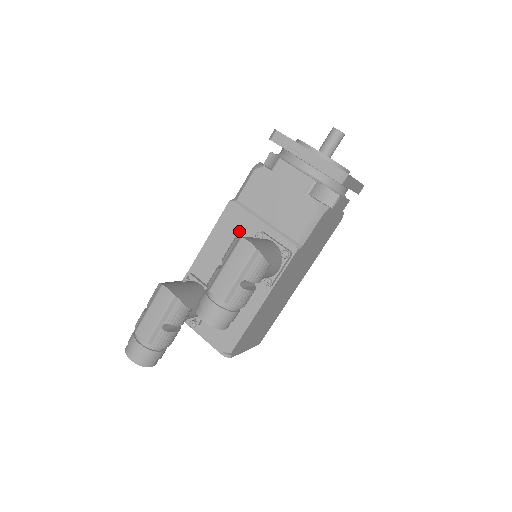
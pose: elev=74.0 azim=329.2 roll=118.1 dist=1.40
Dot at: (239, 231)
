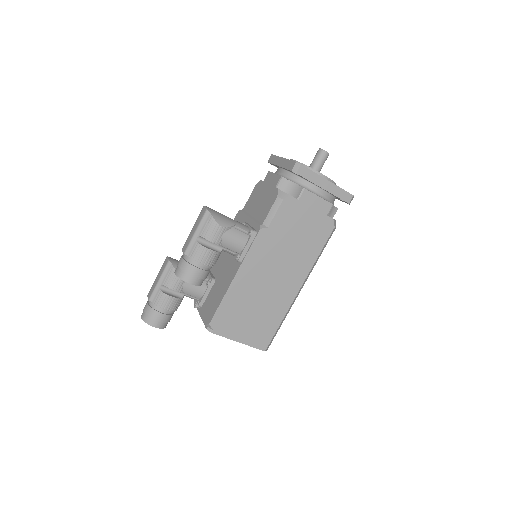
Dot at: occluded
